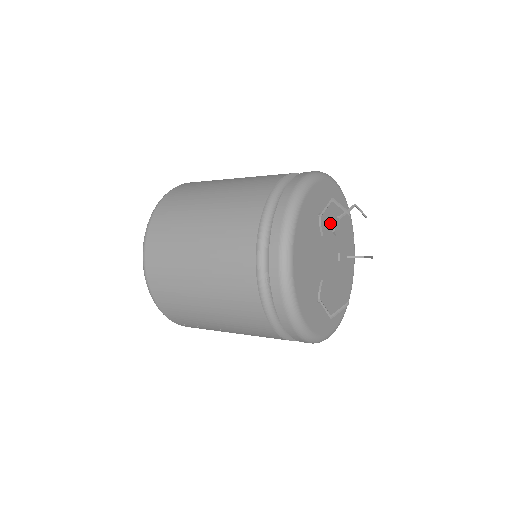
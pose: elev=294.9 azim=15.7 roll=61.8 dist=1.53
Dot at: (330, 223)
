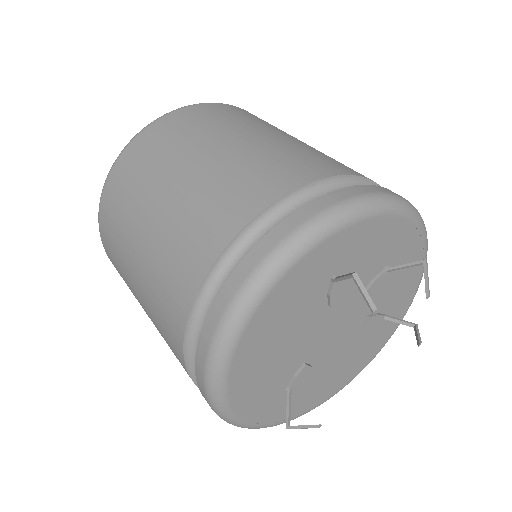
Dot at: (362, 280)
